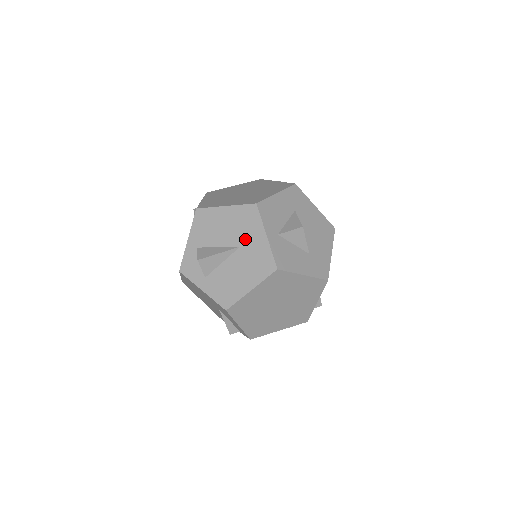
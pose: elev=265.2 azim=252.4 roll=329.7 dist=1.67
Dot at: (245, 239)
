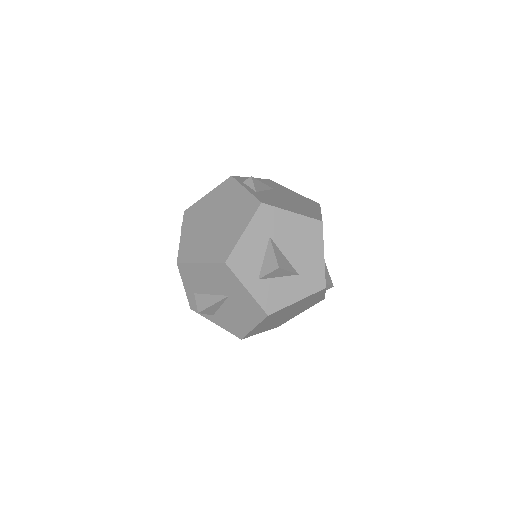
Dot at: (230, 291)
